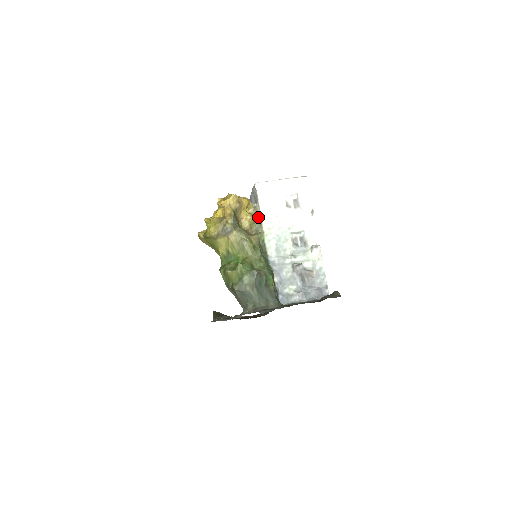
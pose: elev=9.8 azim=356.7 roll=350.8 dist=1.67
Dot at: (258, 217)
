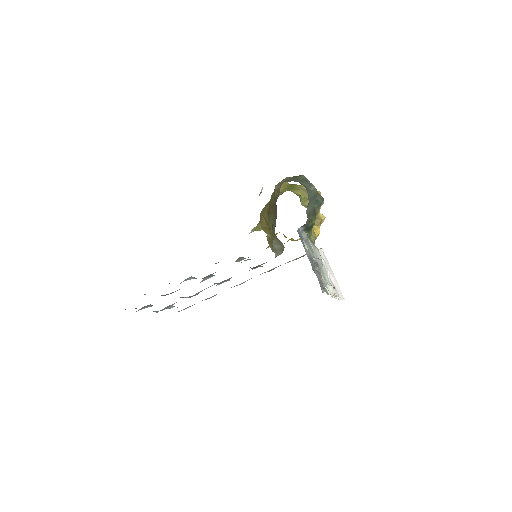
Dot at: occluded
